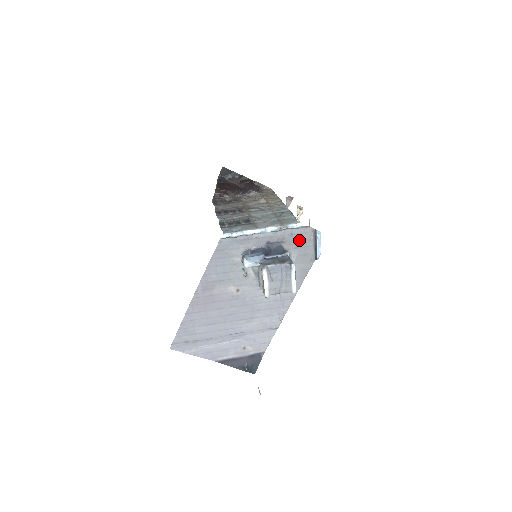
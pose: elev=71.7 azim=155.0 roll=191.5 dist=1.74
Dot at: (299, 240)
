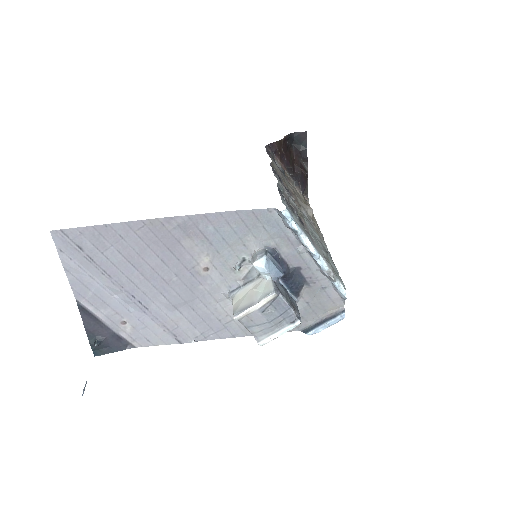
Dot at: (320, 300)
